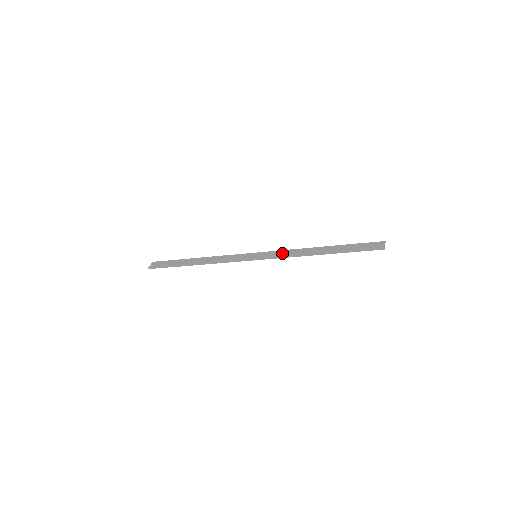
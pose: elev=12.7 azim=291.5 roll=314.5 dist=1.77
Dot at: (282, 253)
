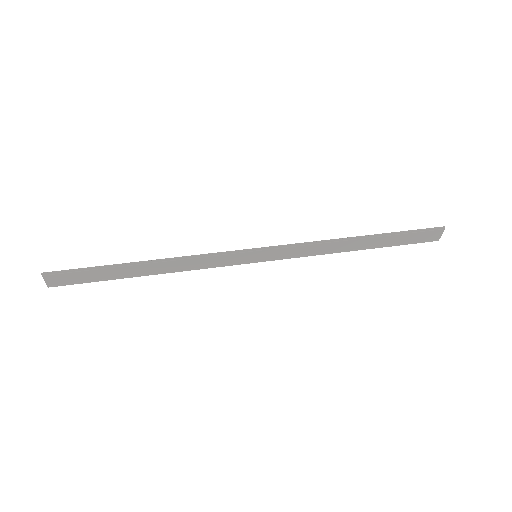
Dot at: (299, 252)
